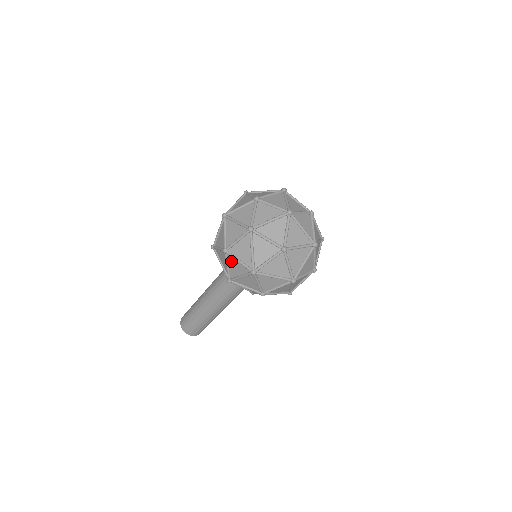
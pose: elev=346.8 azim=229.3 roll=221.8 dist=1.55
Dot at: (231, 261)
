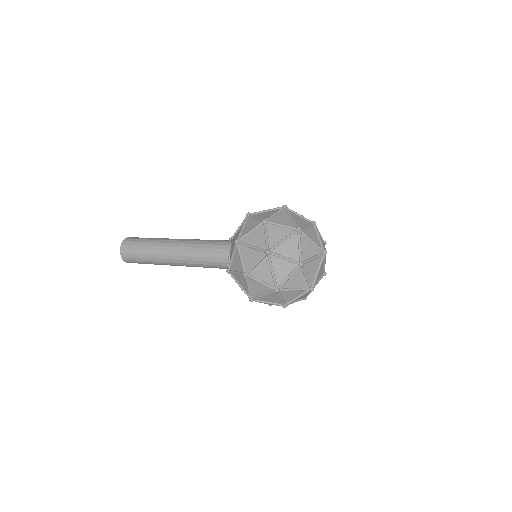
Dot at: (259, 231)
